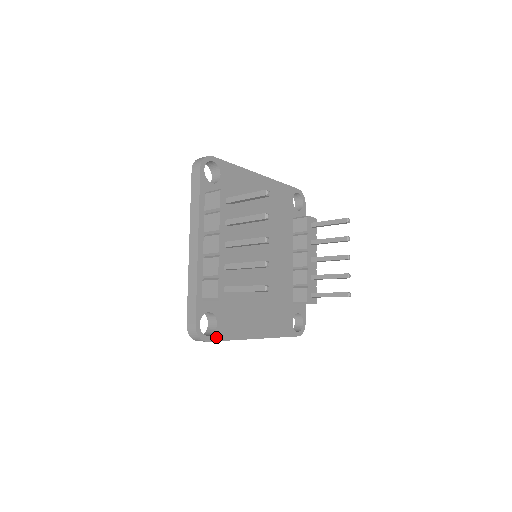
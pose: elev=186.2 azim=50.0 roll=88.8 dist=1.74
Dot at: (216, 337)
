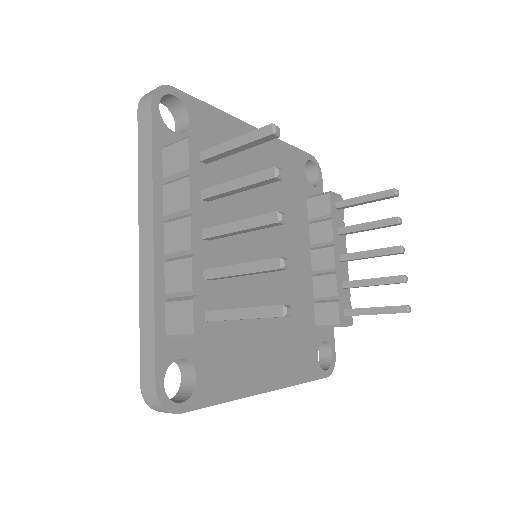
Dot at: (196, 402)
